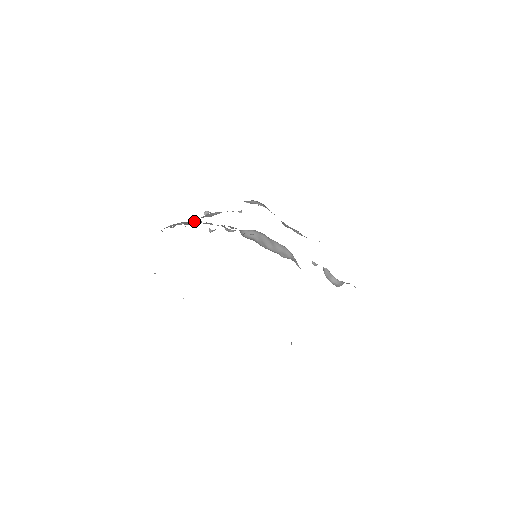
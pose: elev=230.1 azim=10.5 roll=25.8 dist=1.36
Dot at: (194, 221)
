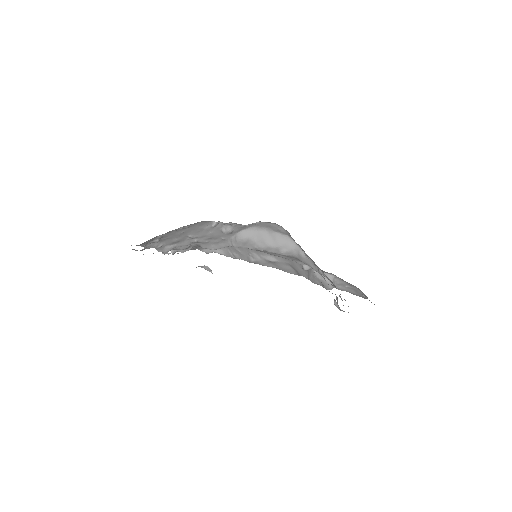
Dot at: (173, 244)
